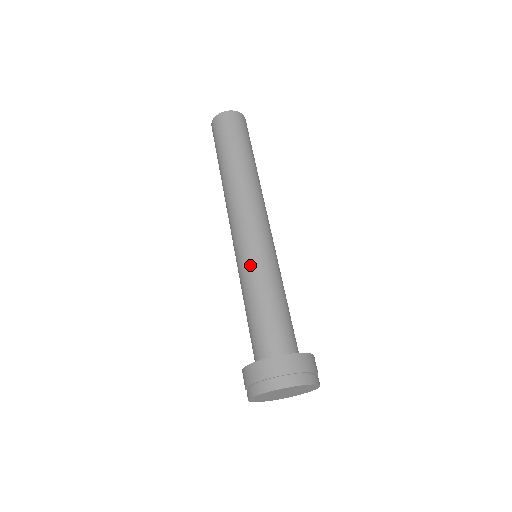
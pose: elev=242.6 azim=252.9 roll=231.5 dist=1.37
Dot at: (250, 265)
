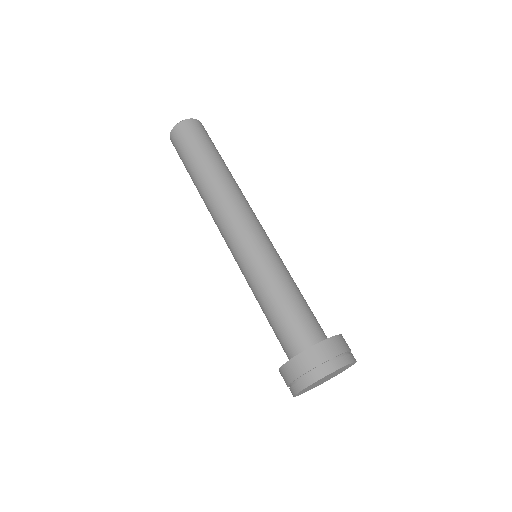
Dot at: (245, 278)
